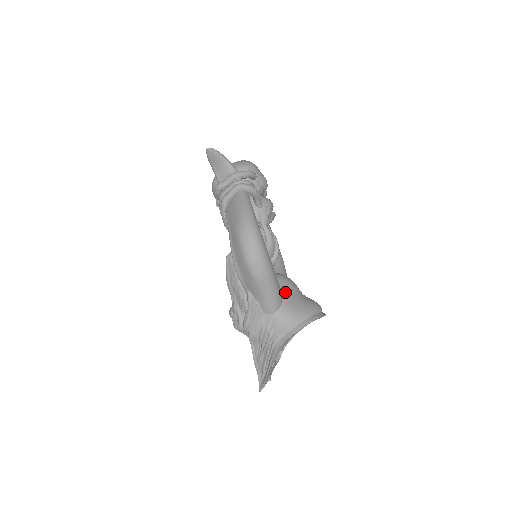
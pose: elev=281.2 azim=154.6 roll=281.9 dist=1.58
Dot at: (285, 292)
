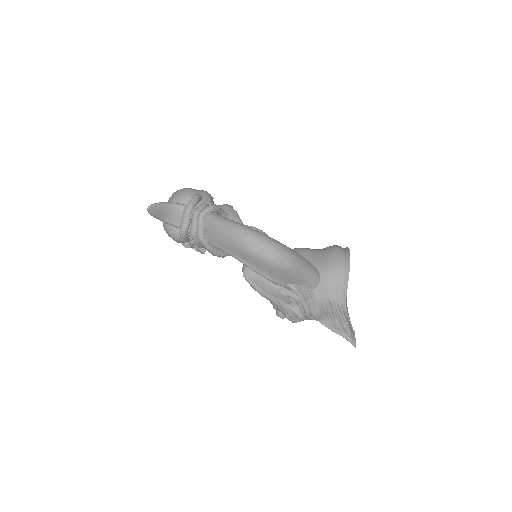
Dot at: (309, 260)
